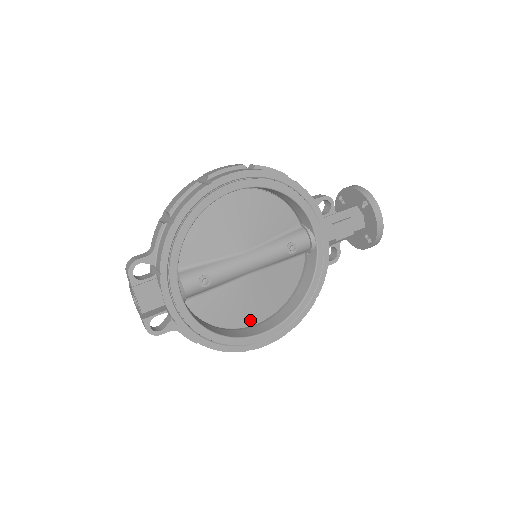
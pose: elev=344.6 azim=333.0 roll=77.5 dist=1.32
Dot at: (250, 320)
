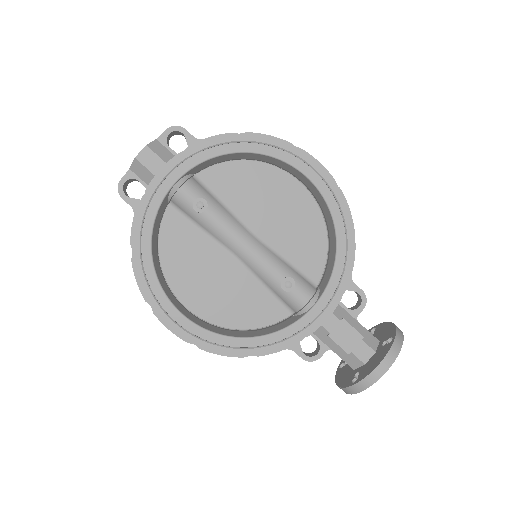
Dot at: (185, 295)
